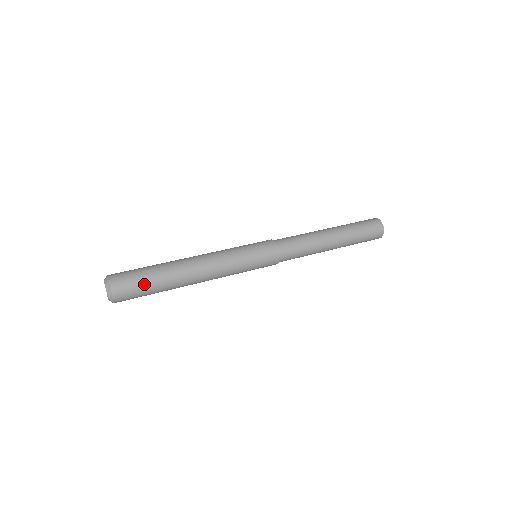
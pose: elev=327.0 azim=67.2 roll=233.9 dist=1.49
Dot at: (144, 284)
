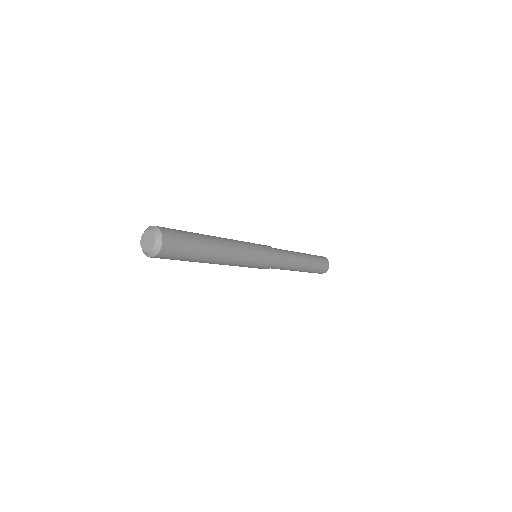
Dot at: (187, 238)
